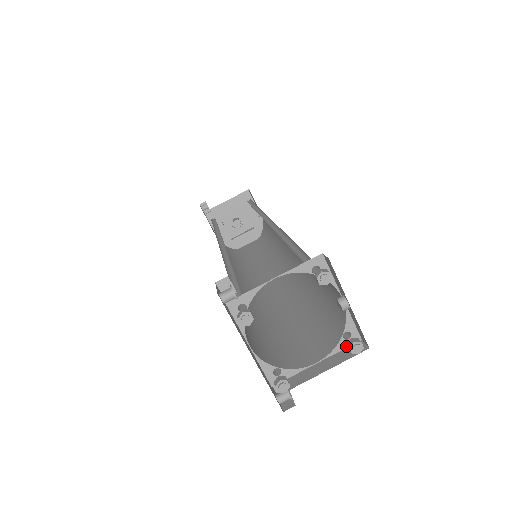
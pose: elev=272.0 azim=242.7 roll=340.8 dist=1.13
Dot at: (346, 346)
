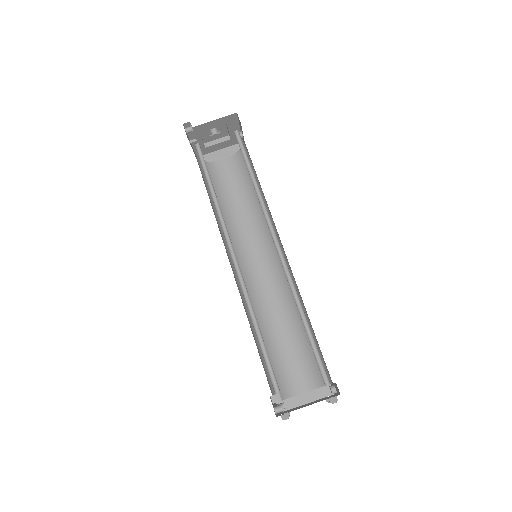
Dot at: (321, 387)
